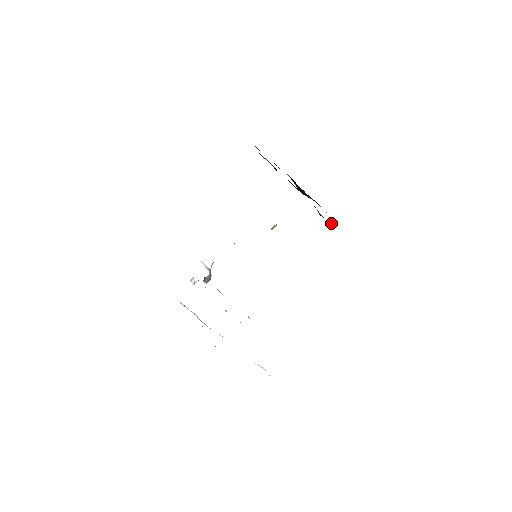
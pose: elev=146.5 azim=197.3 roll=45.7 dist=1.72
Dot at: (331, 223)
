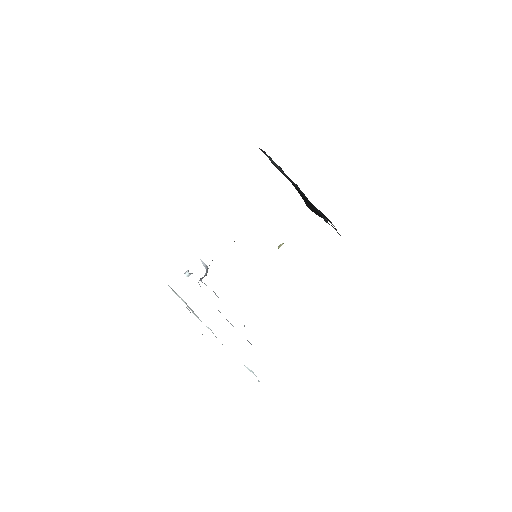
Dot at: (337, 232)
